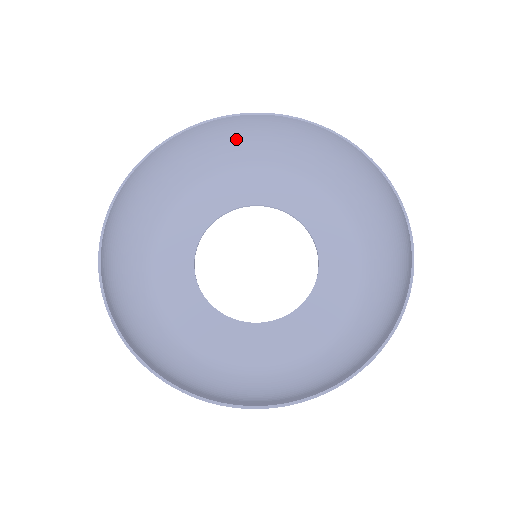
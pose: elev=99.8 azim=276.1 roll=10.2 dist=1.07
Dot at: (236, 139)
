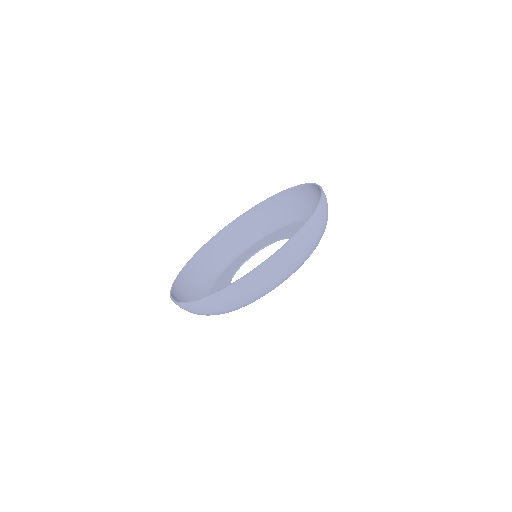
Dot at: (205, 268)
